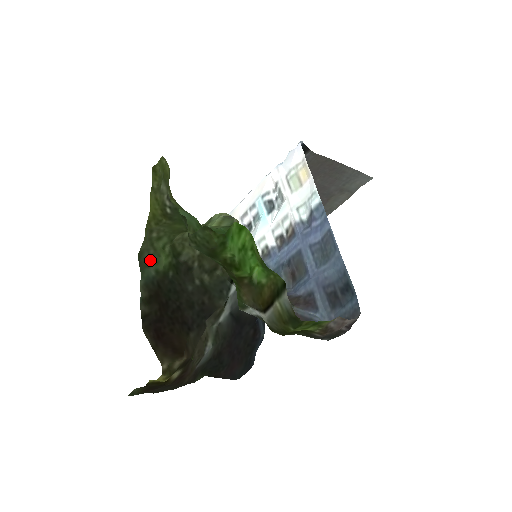
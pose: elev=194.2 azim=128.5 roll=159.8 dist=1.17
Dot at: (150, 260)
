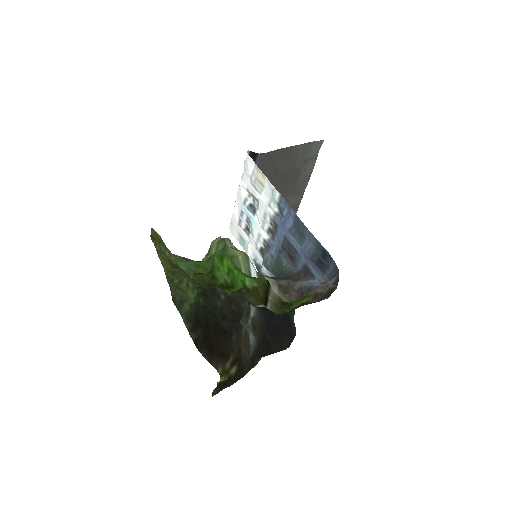
Dot at: (182, 300)
